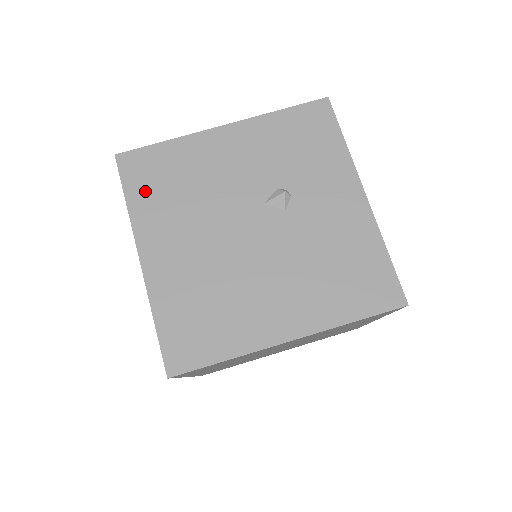
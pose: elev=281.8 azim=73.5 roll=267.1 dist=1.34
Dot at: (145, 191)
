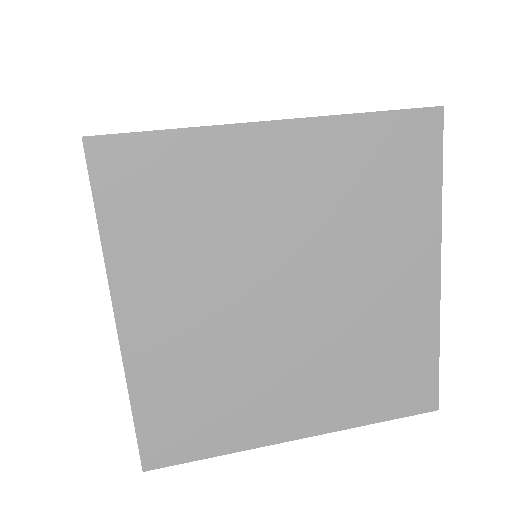
Dot at: occluded
